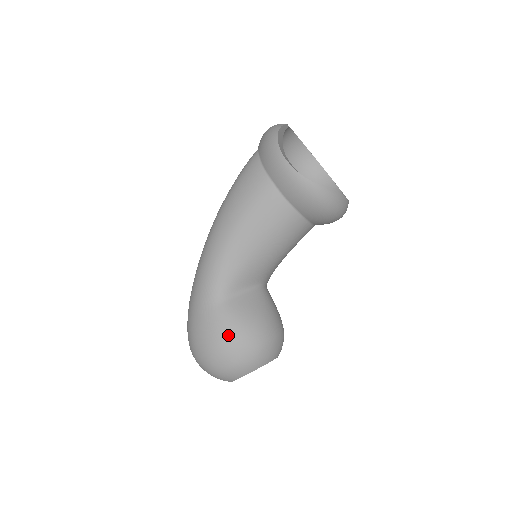
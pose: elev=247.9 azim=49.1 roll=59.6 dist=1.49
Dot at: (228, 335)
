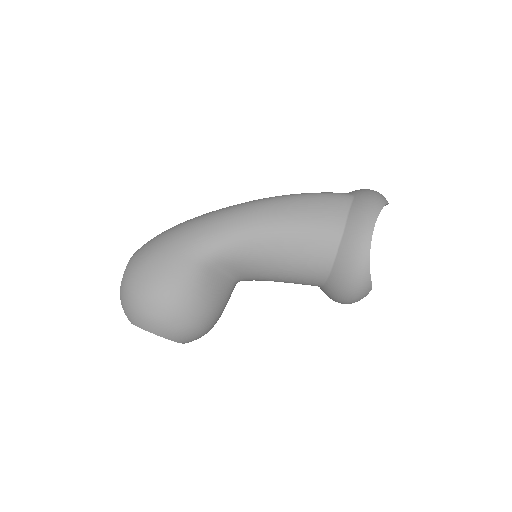
Dot at: (182, 293)
